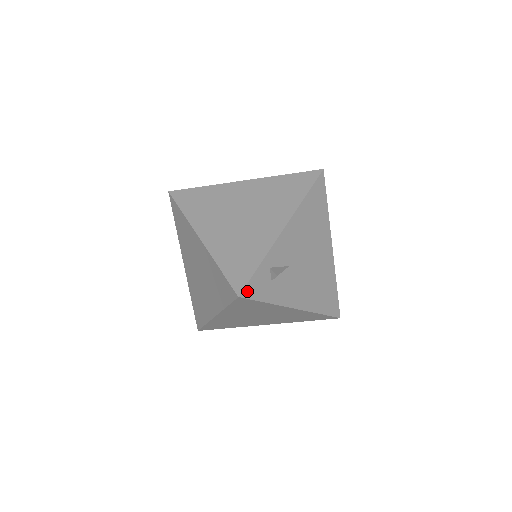
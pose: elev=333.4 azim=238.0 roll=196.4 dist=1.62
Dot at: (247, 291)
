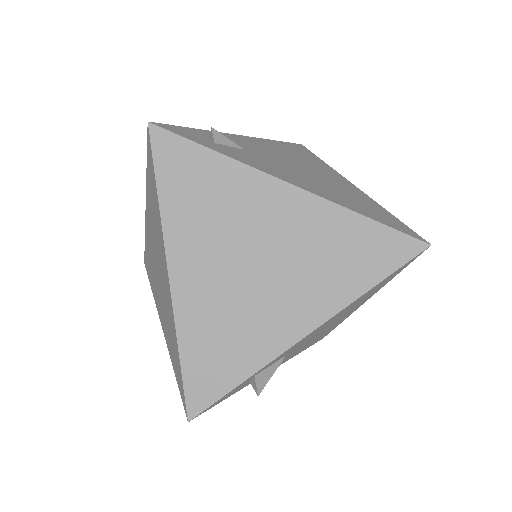
Dot at: (205, 410)
